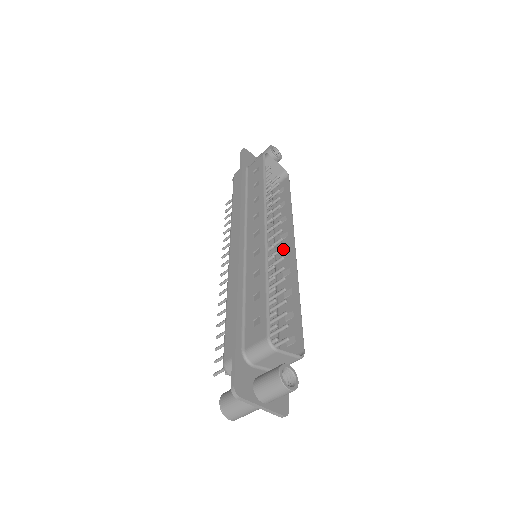
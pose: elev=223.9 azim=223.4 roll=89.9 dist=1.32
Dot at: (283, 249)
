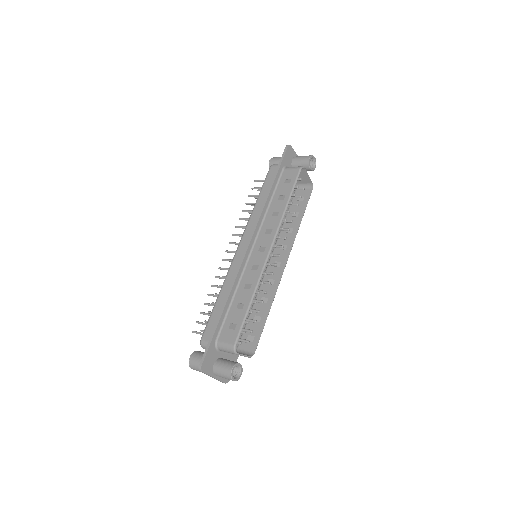
Dot at: (276, 265)
